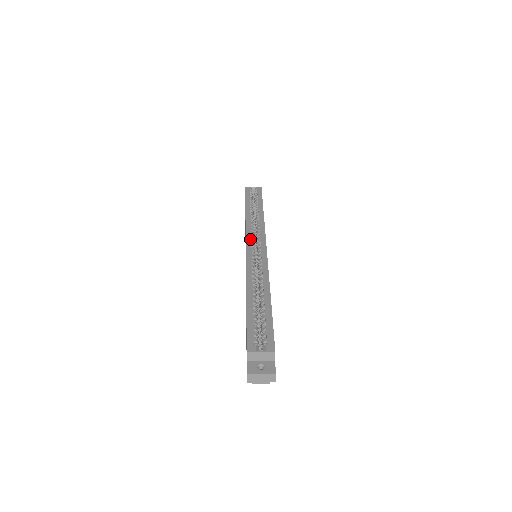
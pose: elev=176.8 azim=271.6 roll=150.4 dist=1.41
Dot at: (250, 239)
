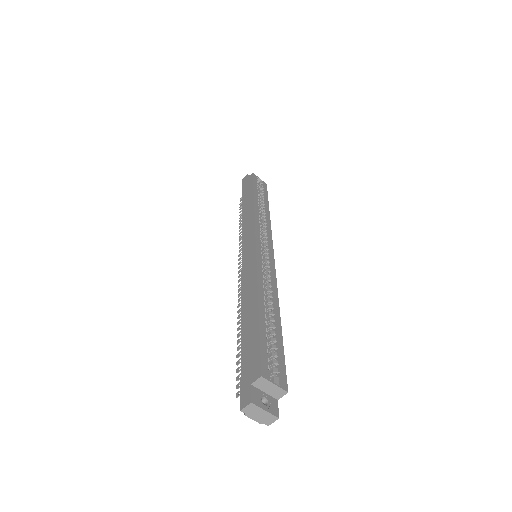
Dot at: (260, 235)
